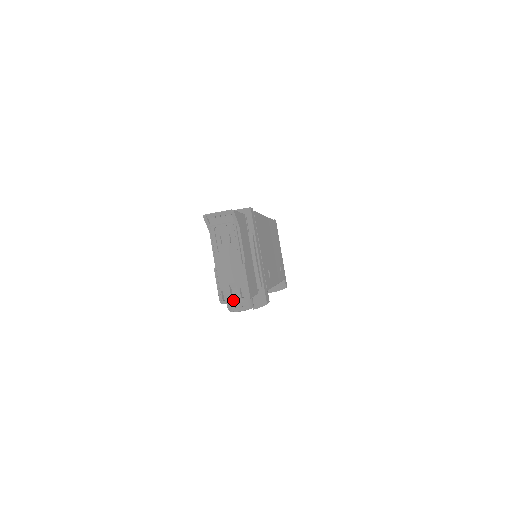
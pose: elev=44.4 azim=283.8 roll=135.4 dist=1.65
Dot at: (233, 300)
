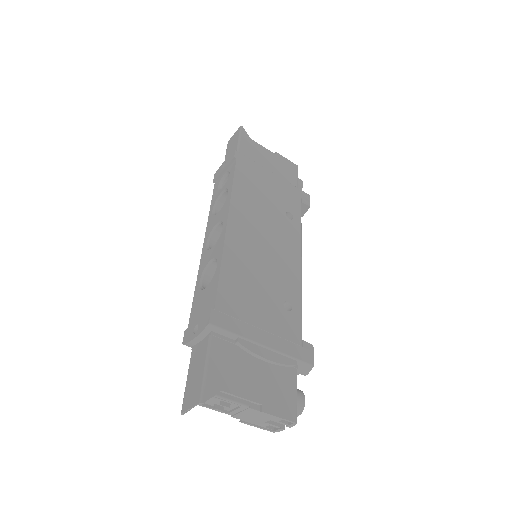
Dot at: occluded
